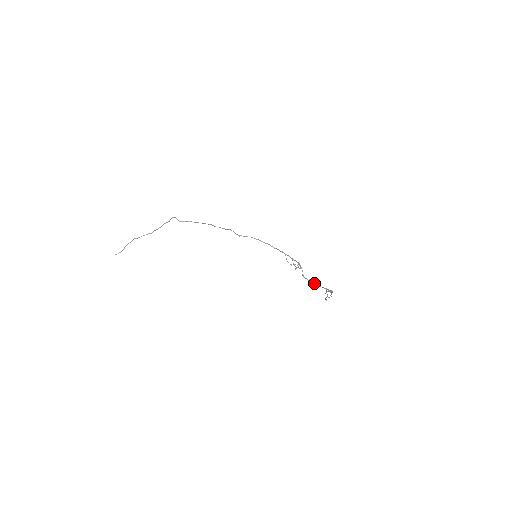
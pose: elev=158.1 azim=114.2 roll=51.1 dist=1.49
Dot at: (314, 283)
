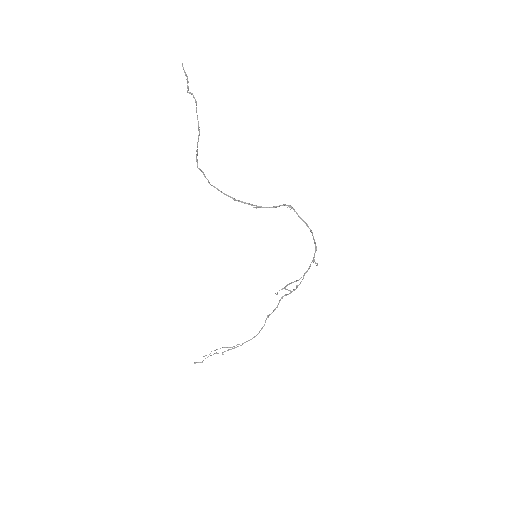
Dot at: (268, 316)
